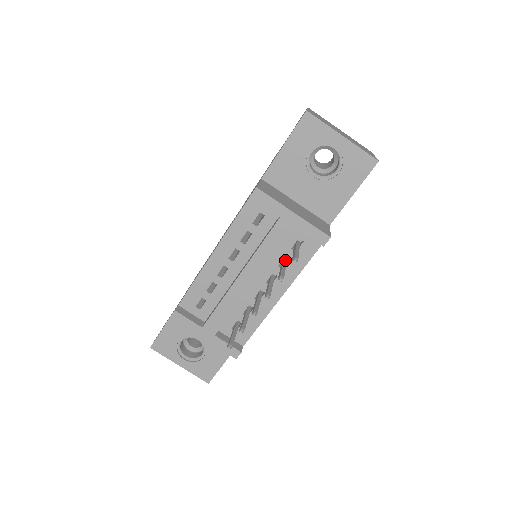
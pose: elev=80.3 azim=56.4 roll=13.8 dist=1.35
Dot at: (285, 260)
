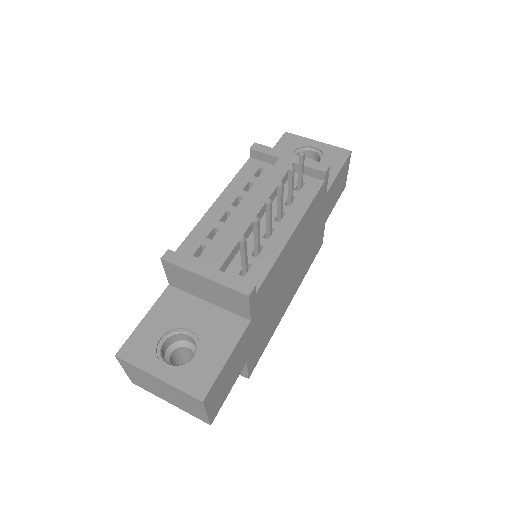
Dot at: (290, 201)
